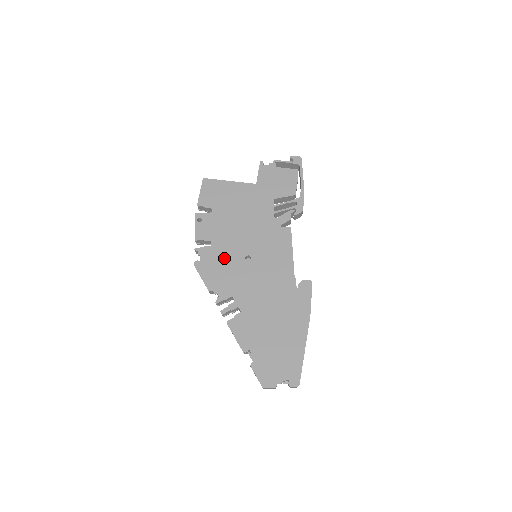
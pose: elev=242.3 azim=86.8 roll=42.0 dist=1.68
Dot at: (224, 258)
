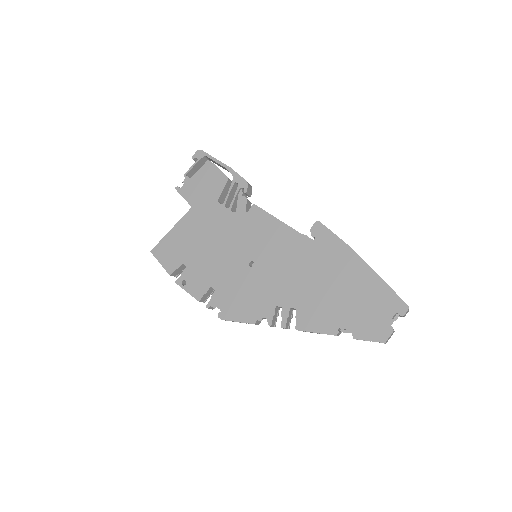
Dot at: (235, 287)
